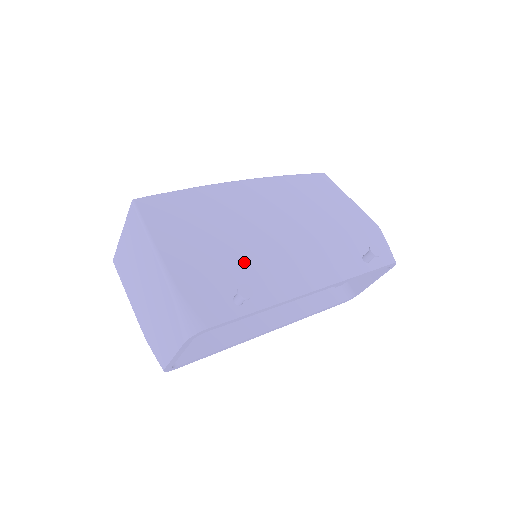
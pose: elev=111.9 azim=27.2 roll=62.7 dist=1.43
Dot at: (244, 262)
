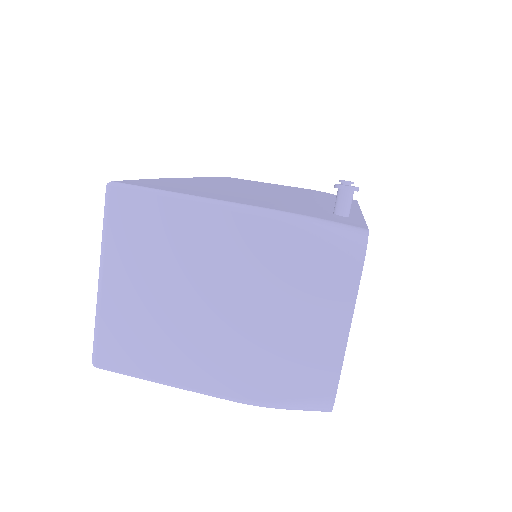
Dot at: (291, 200)
